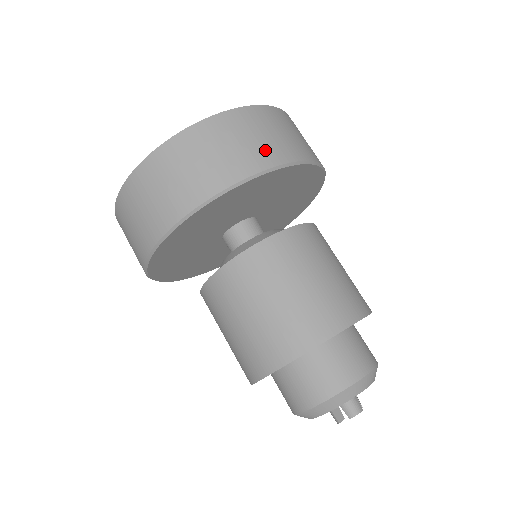
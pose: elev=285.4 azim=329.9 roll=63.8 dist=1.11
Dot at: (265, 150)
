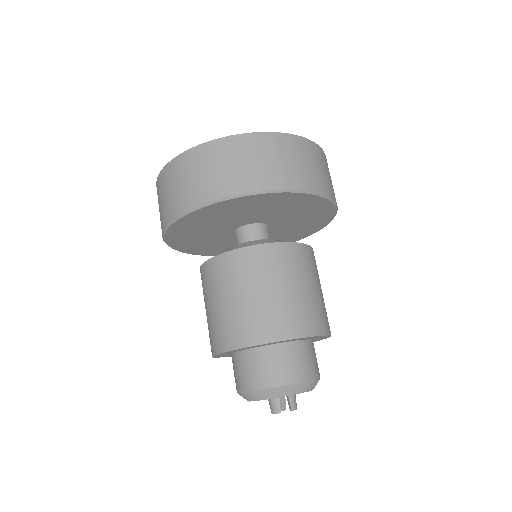
Dot at: (192, 192)
